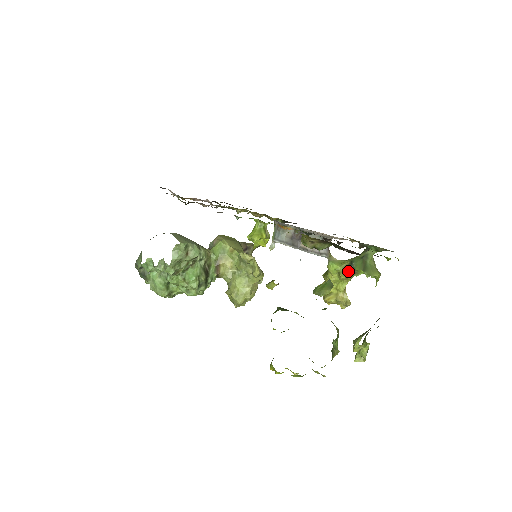
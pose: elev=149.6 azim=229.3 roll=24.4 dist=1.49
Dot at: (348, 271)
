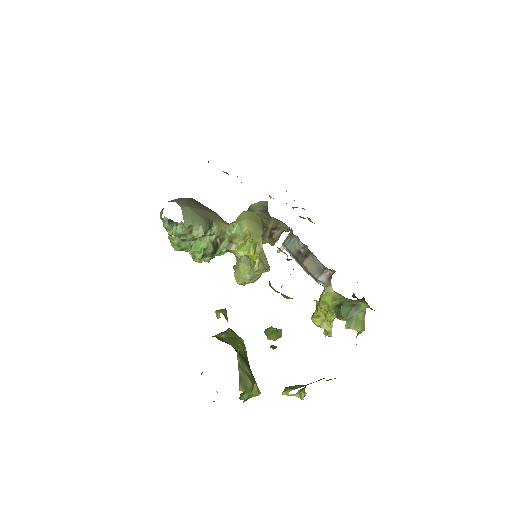
Dot at: (335, 311)
